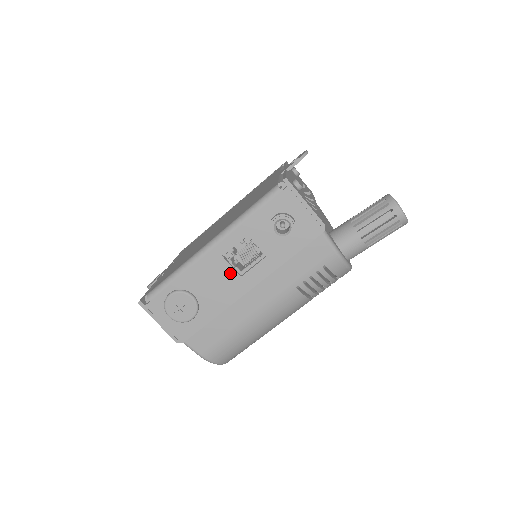
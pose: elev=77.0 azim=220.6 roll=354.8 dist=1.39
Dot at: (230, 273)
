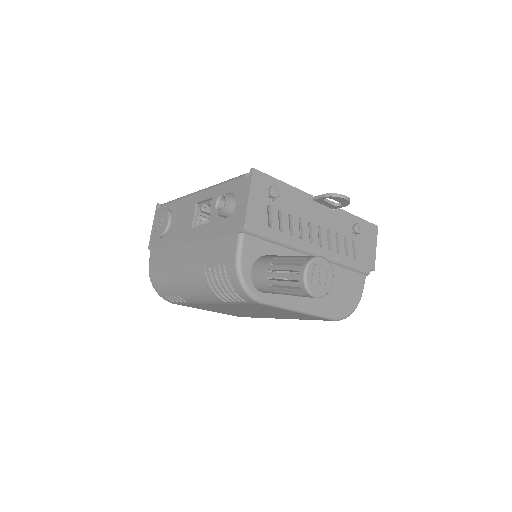
Dot at: (190, 220)
